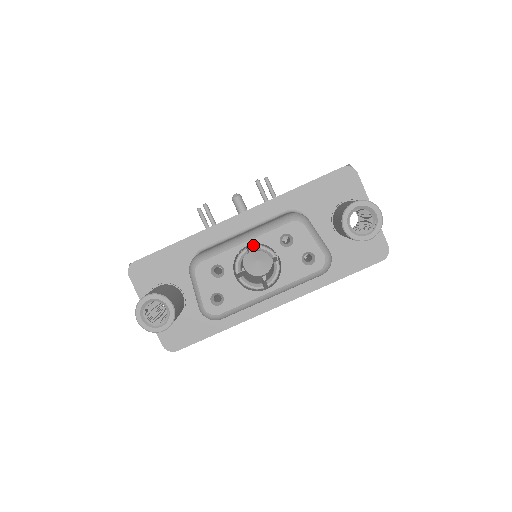
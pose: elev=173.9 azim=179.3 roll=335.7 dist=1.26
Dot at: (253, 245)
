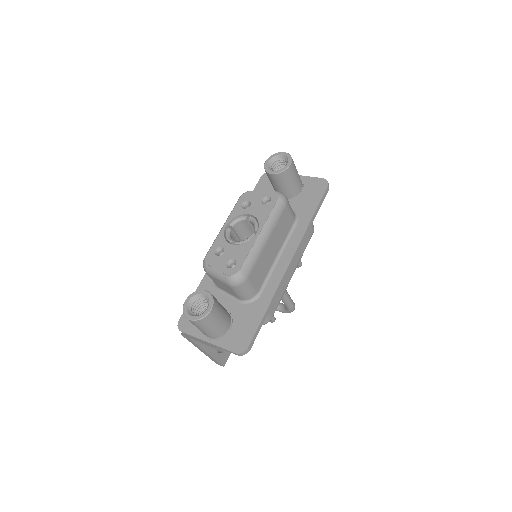
Dot at: (229, 223)
